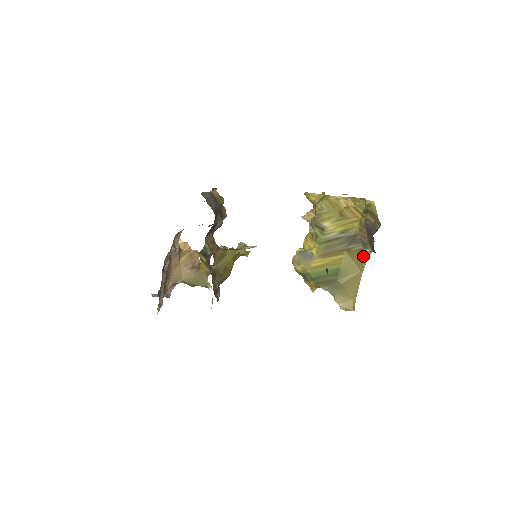
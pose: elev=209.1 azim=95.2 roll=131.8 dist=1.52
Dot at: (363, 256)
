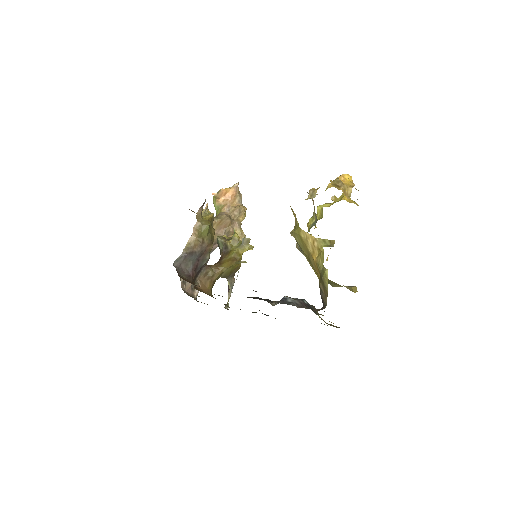
Dot at: occluded
